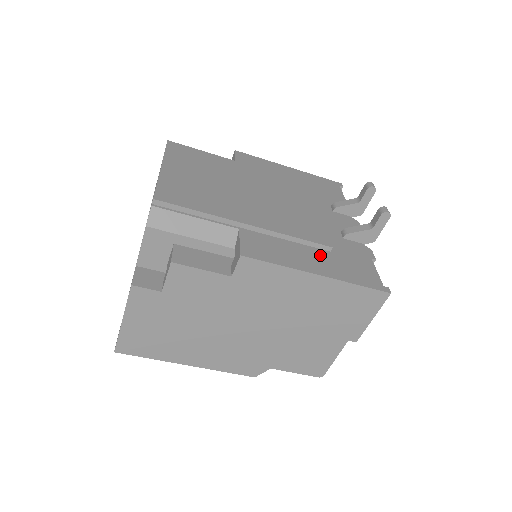
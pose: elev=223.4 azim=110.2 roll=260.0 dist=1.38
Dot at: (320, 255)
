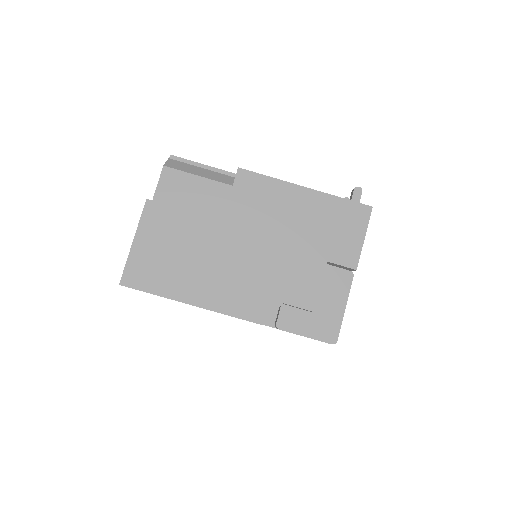
Dot at: occluded
